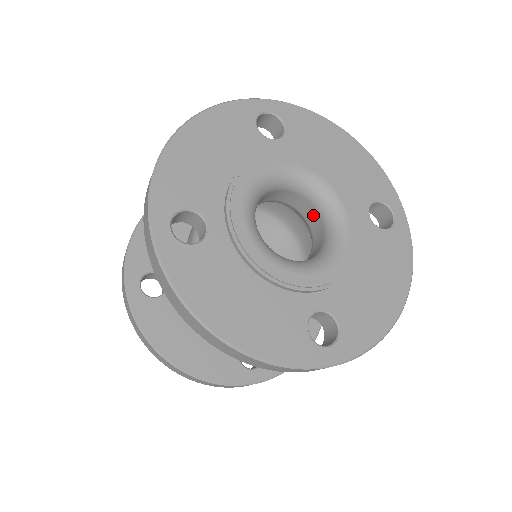
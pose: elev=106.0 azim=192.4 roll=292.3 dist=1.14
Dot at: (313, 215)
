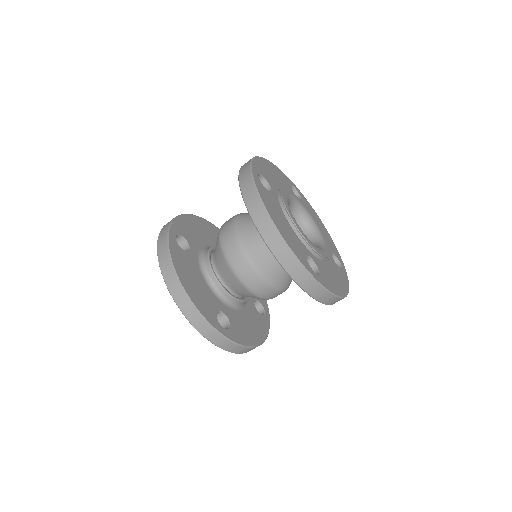
Dot at: occluded
